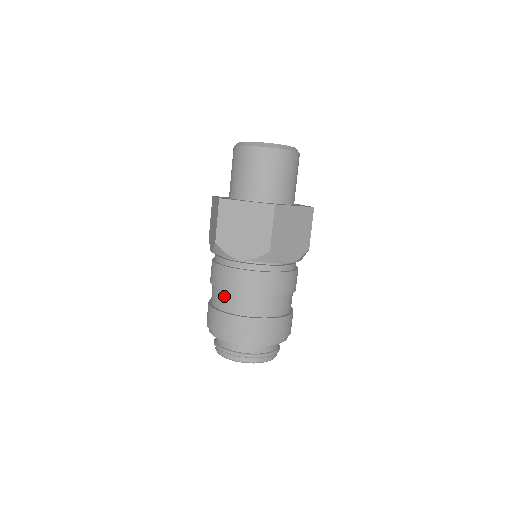
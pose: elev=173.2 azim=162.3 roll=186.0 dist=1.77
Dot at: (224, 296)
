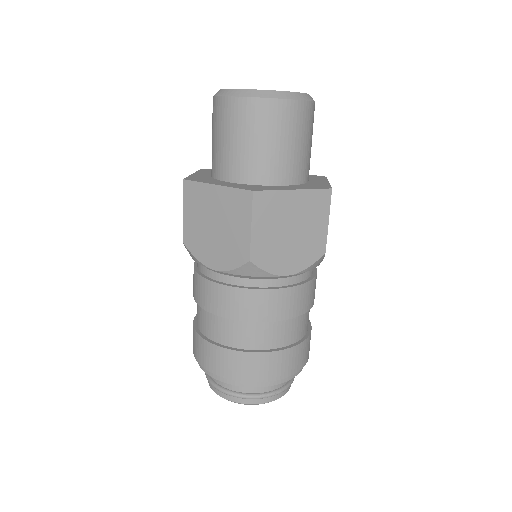
Dot at: (202, 314)
